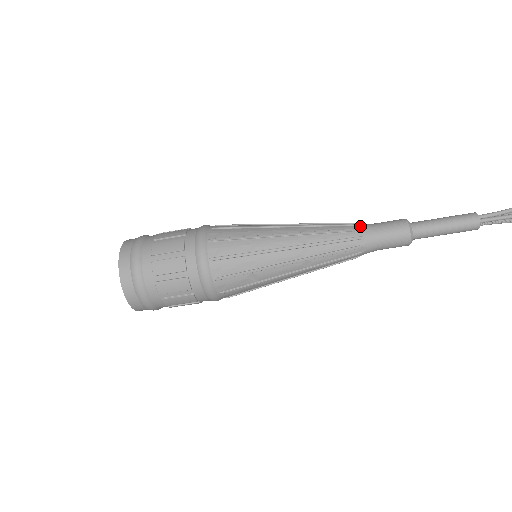
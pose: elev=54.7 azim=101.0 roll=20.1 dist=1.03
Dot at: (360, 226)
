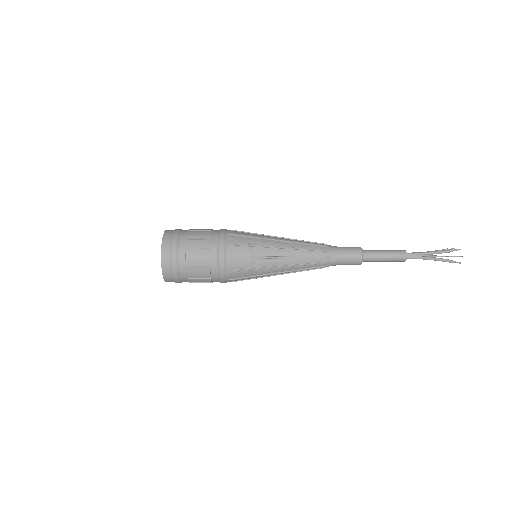
Dot at: occluded
